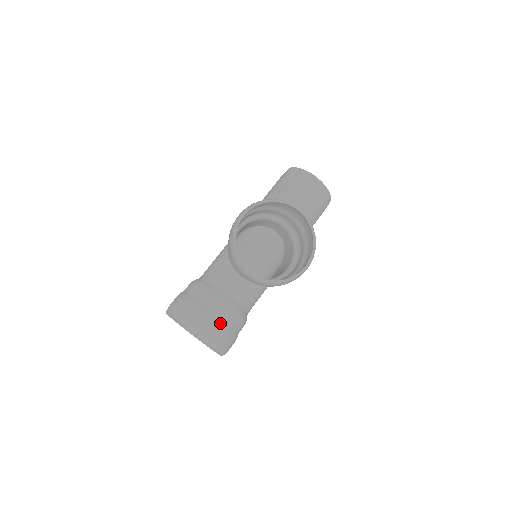
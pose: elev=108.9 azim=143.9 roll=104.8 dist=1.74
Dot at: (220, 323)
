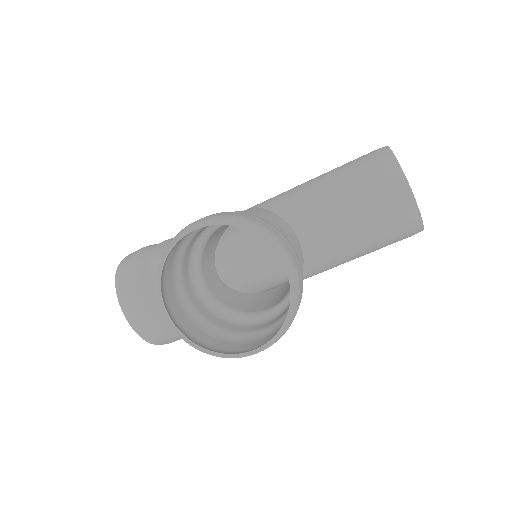
Dot at: (157, 319)
